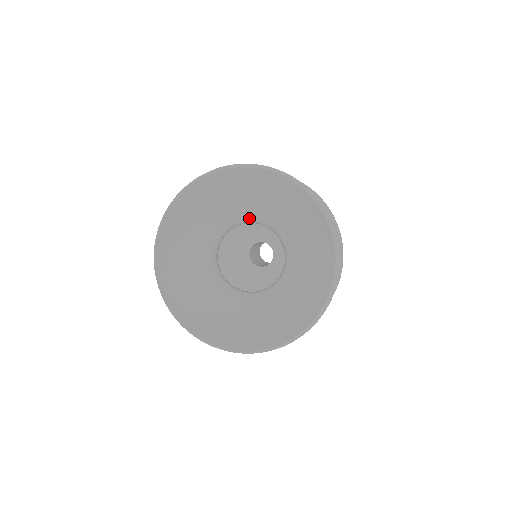
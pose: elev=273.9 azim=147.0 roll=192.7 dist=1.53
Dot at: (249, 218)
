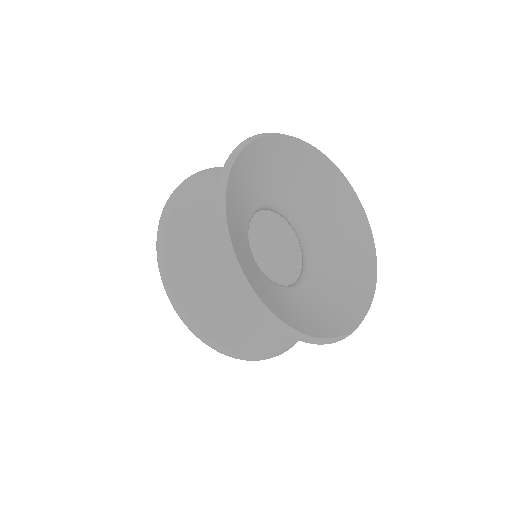
Dot at: (309, 230)
